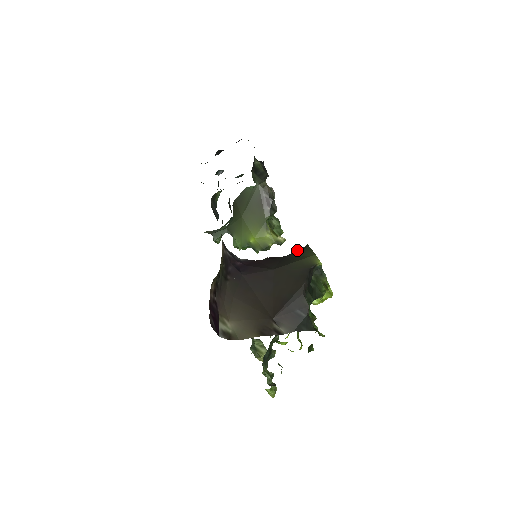
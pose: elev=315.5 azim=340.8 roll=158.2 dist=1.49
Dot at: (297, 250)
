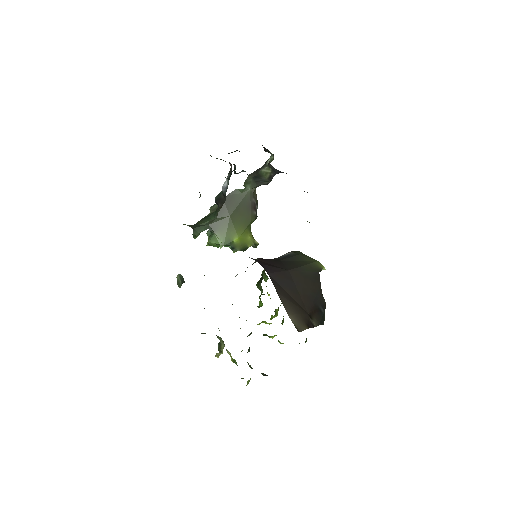
Dot at: (288, 255)
